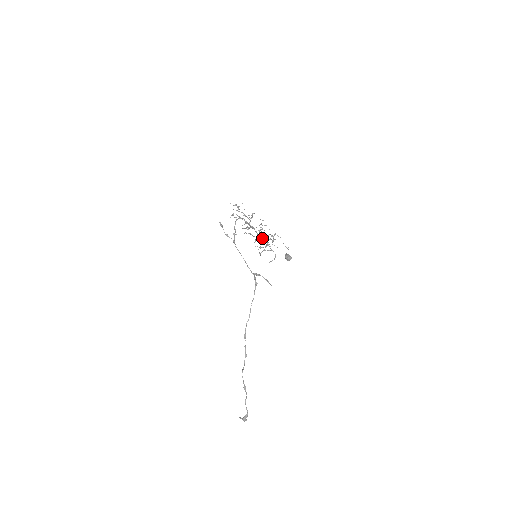
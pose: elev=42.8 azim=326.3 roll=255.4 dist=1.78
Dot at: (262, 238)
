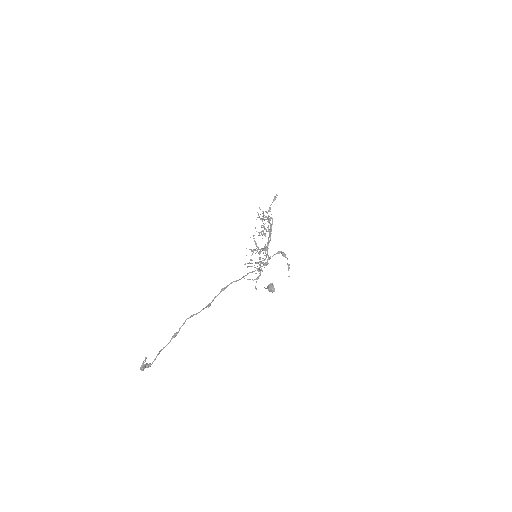
Dot at: occluded
